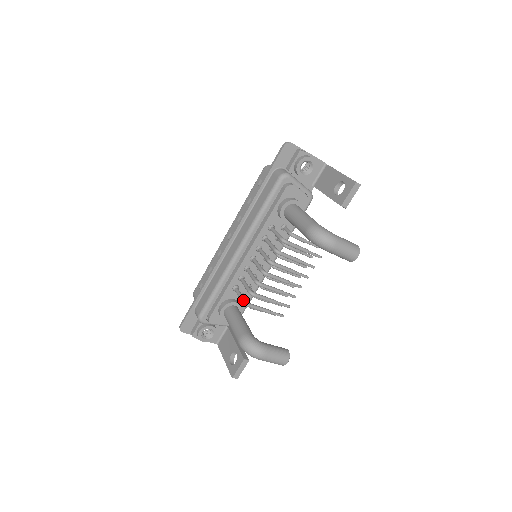
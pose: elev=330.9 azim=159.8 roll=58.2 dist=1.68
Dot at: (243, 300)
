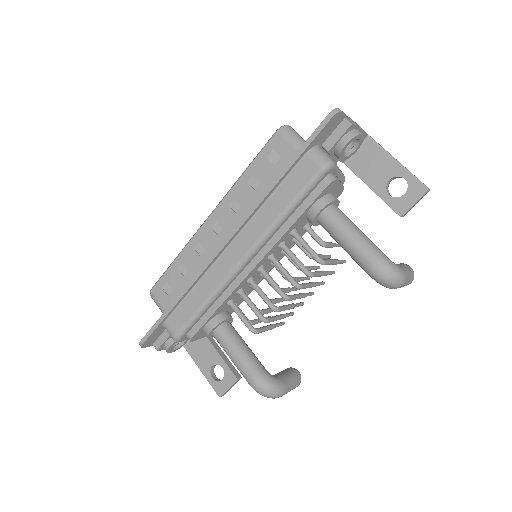
Dot at: (251, 327)
